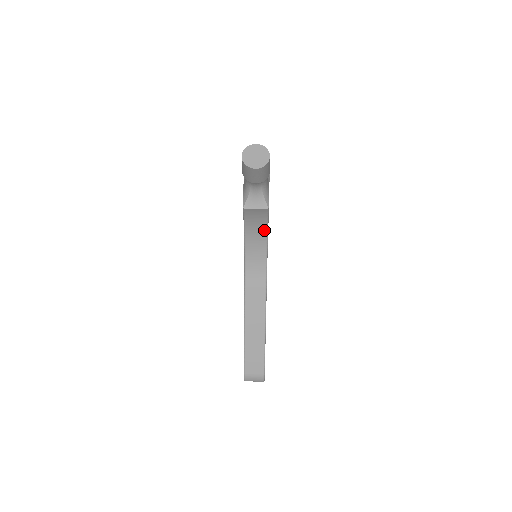
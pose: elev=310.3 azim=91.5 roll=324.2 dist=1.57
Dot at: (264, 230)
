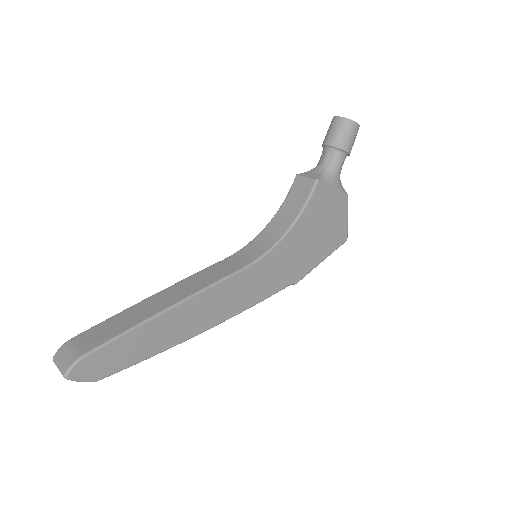
Dot at: (292, 220)
